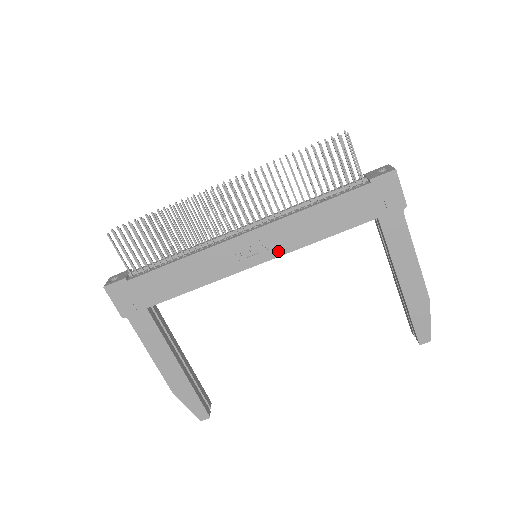
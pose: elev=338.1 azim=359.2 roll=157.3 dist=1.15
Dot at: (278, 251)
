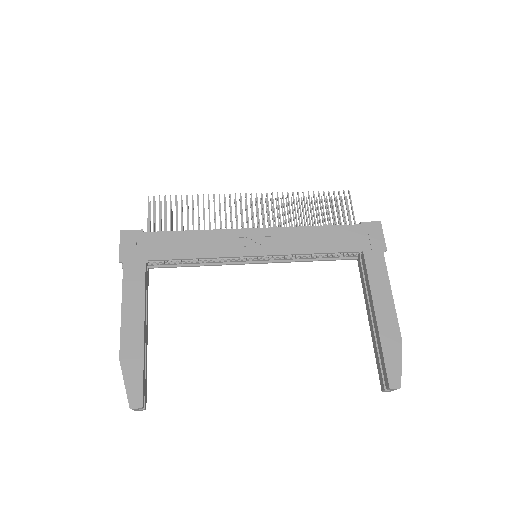
Dot at: (277, 250)
